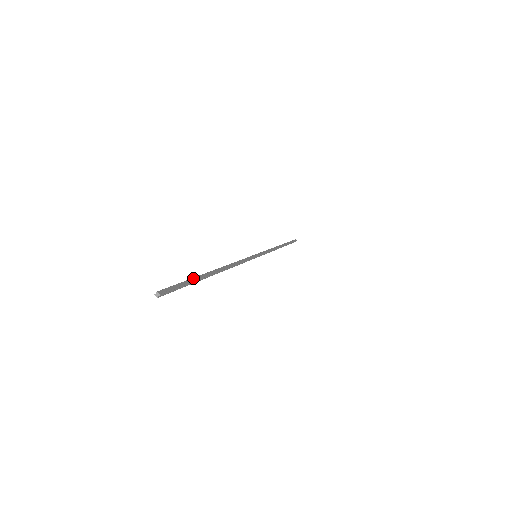
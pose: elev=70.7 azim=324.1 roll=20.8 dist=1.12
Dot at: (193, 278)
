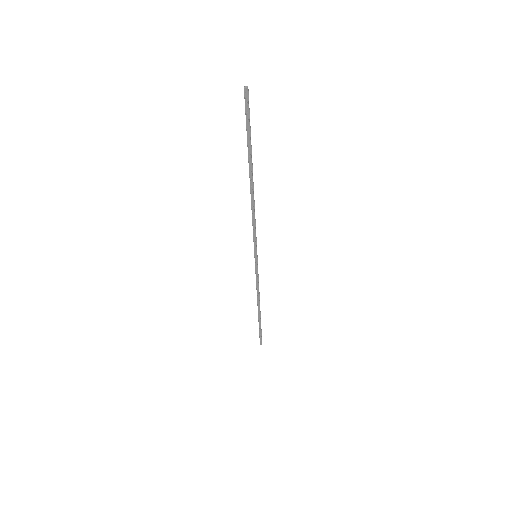
Dot at: (249, 141)
